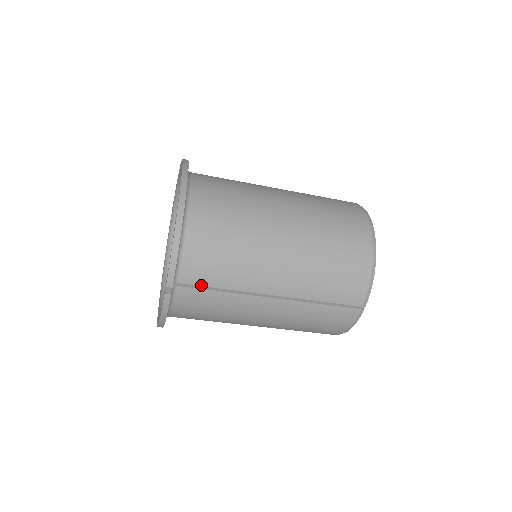
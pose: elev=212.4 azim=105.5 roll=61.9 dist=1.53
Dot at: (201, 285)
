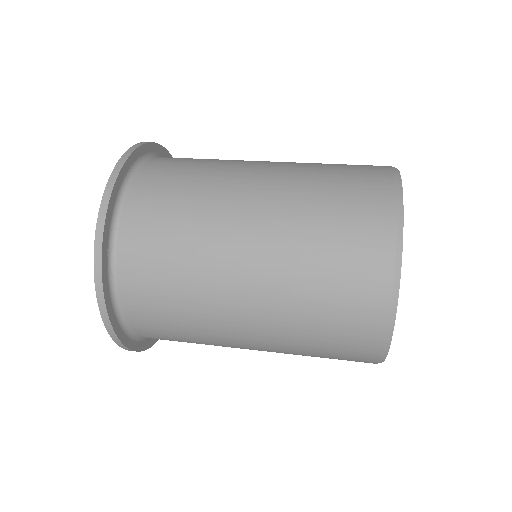
Dot at: occluded
